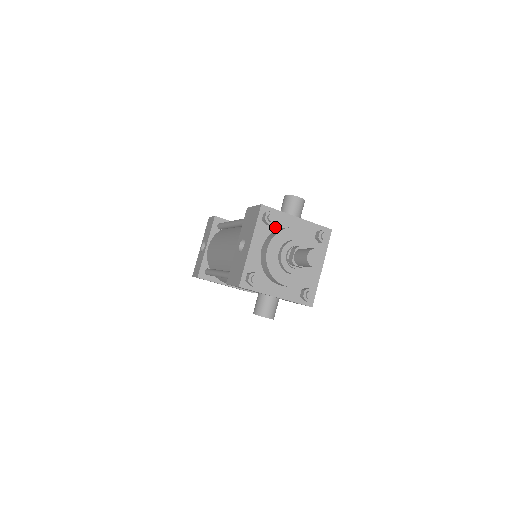
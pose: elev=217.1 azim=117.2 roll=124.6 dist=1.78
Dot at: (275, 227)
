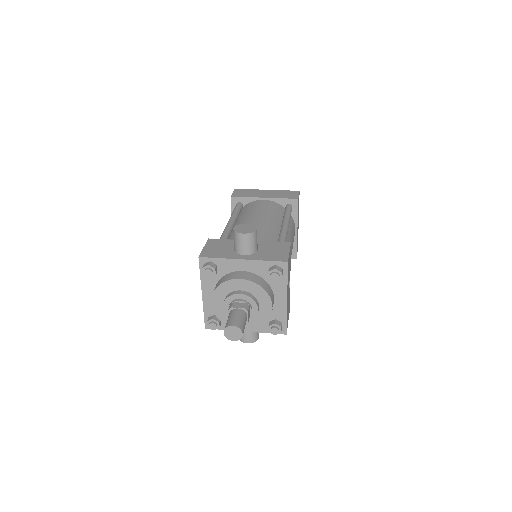
Dot at: (221, 274)
